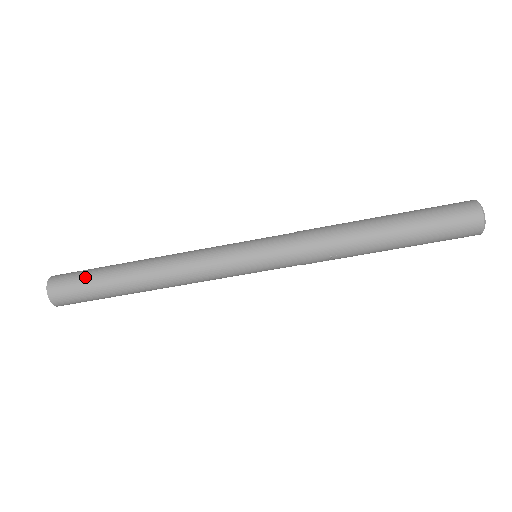
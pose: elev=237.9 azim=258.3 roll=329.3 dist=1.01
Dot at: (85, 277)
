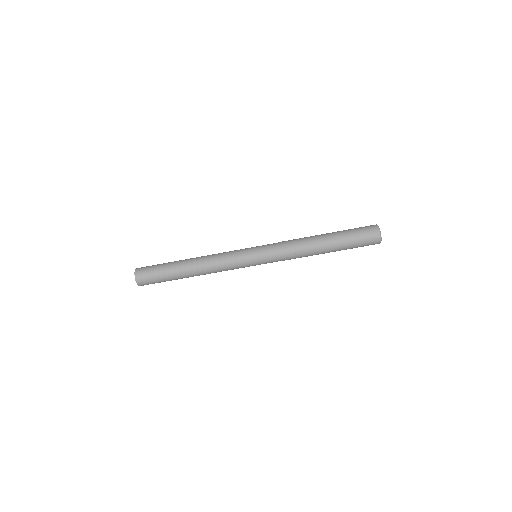
Dot at: (158, 266)
